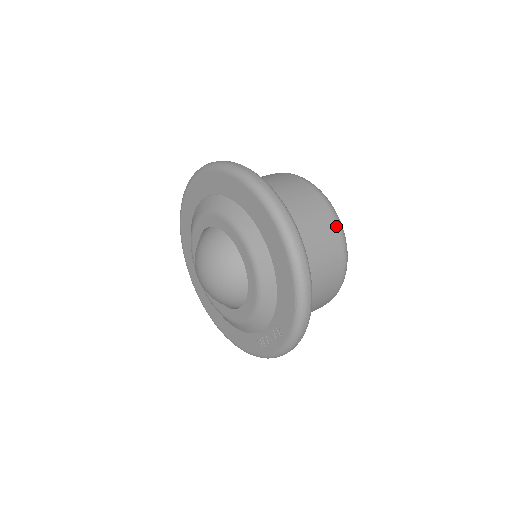
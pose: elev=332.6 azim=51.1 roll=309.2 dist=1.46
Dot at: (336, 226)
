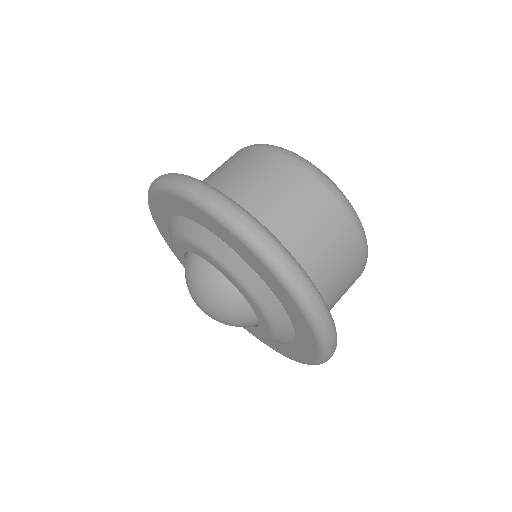
Dot at: occluded
